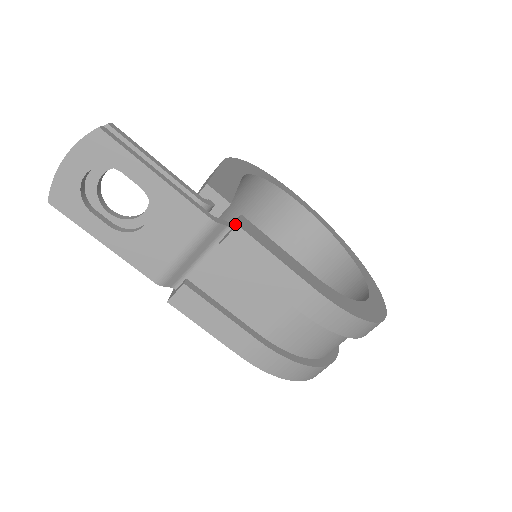
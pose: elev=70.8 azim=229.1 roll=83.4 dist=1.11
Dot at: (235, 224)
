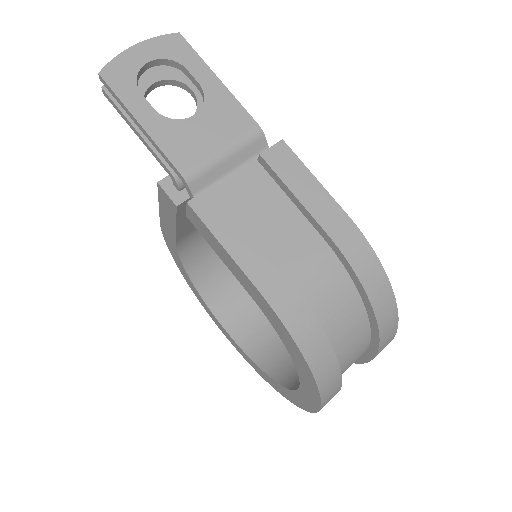
Dot at: occluded
